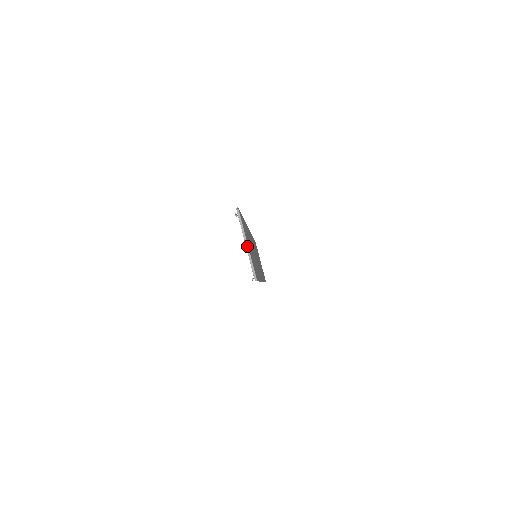
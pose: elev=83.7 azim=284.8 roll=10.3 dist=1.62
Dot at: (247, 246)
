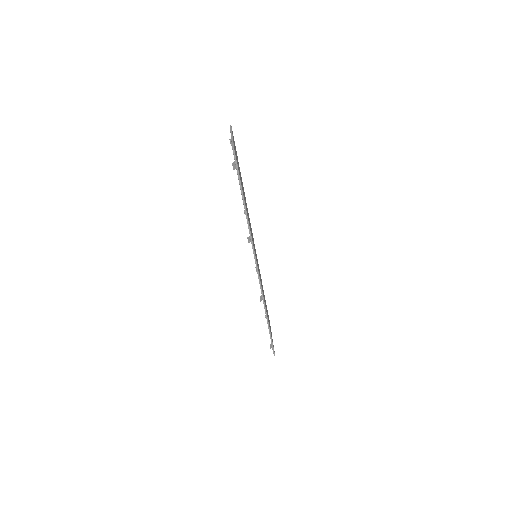
Dot at: (232, 137)
